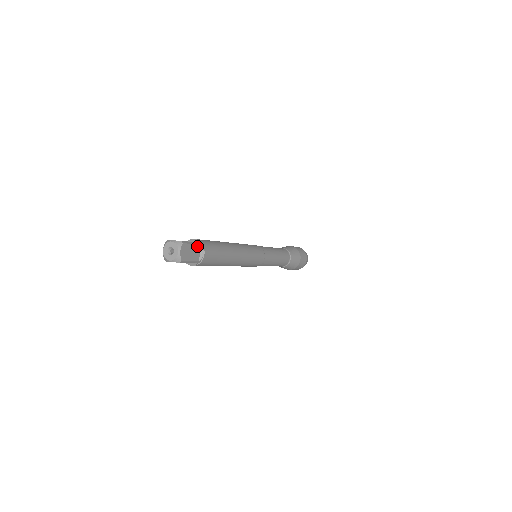
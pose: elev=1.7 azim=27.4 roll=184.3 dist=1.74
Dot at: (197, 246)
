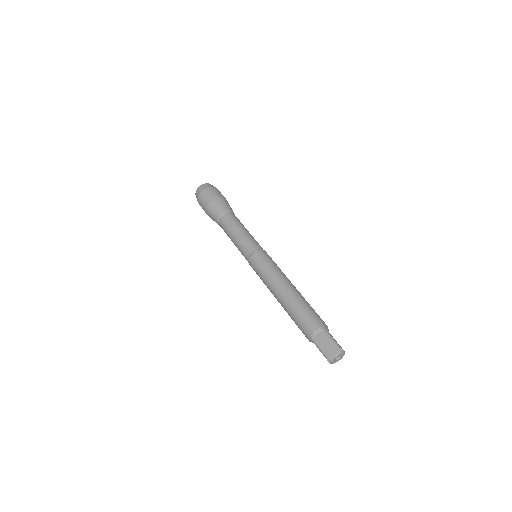
Dot at: (328, 332)
